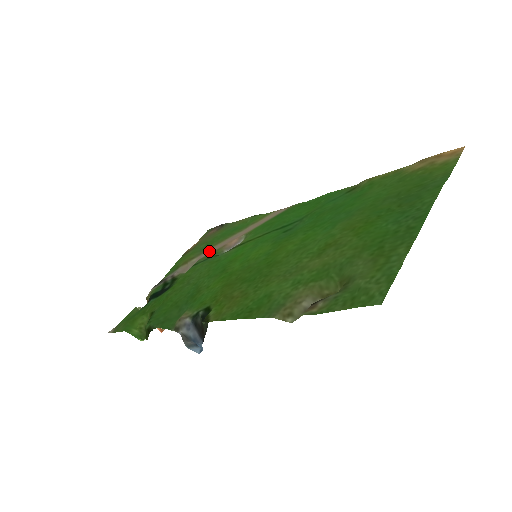
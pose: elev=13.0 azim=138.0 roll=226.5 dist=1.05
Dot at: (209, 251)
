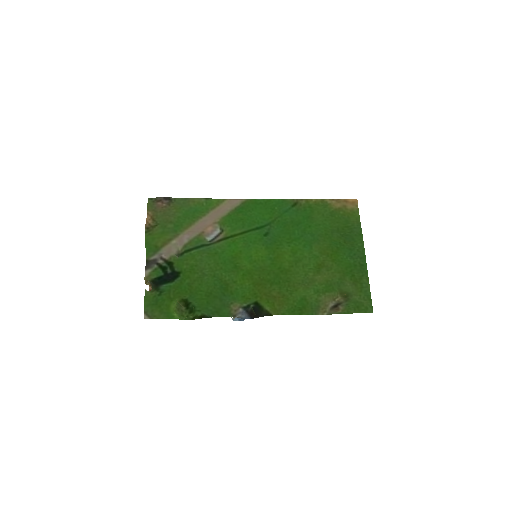
Dot at: (188, 235)
